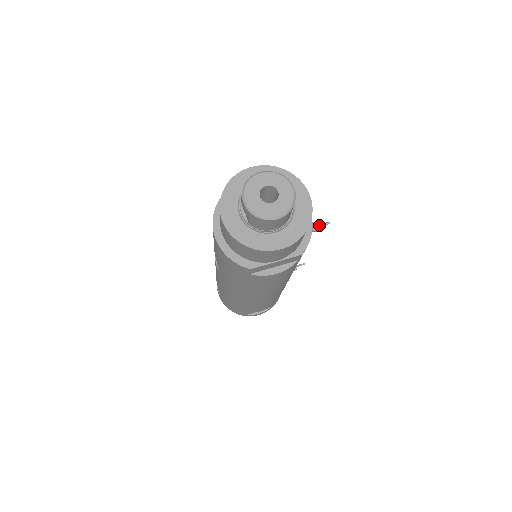
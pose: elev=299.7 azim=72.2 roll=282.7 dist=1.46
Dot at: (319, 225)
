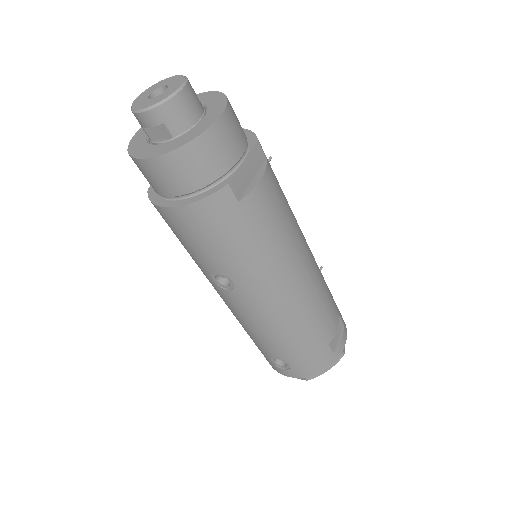
Dot at: occluded
